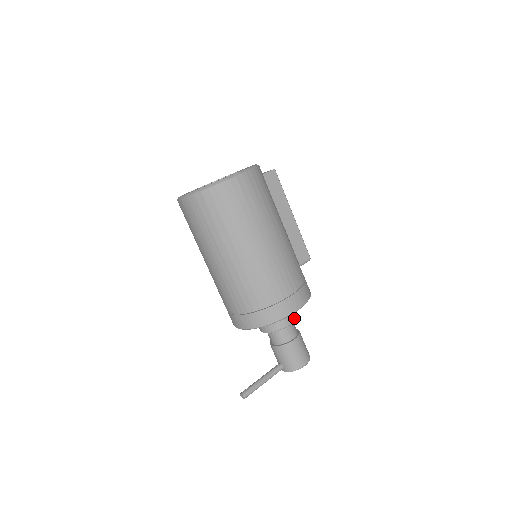
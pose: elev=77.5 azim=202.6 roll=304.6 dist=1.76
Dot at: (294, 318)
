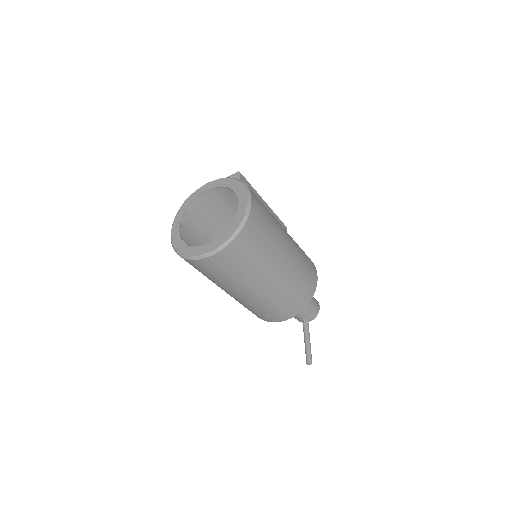
Dot at: occluded
